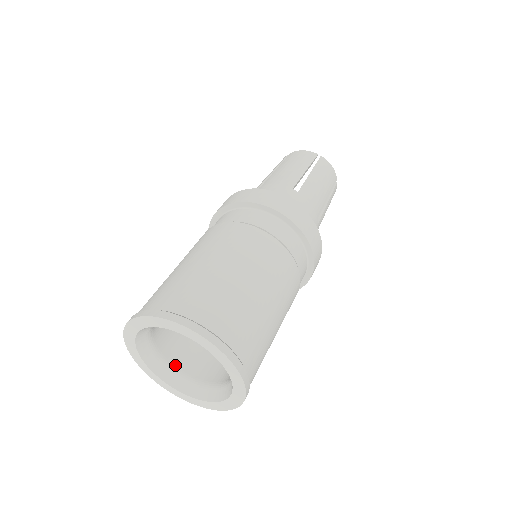
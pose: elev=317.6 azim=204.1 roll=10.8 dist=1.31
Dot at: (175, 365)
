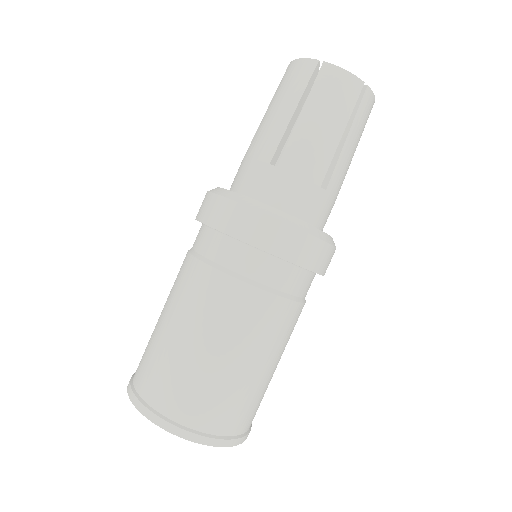
Dot at: occluded
